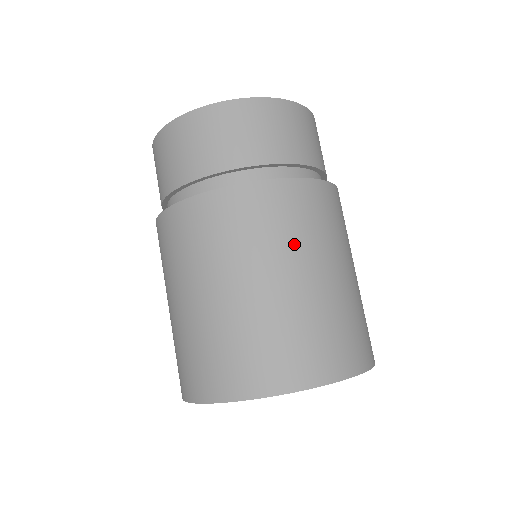
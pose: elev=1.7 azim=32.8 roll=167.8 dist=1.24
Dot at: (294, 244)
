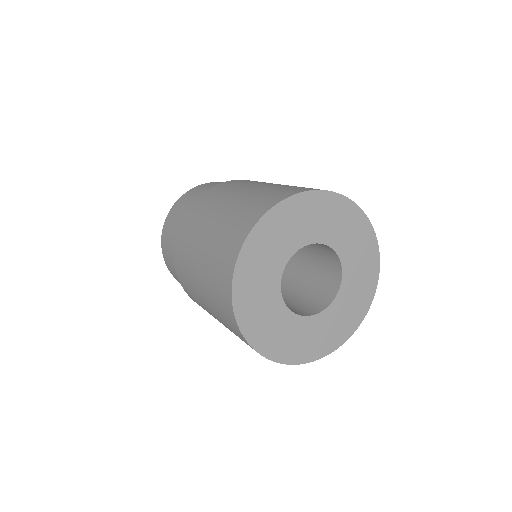
Dot at: occluded
